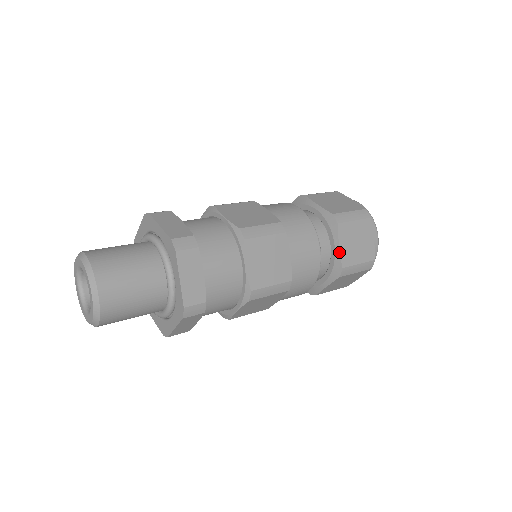
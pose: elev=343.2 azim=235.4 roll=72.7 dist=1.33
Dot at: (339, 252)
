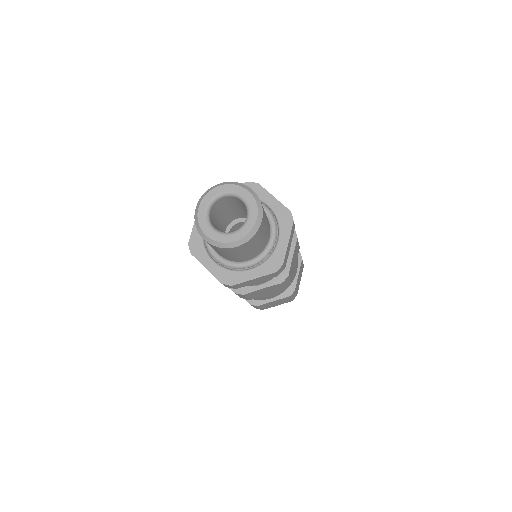
Dot at: occluded
